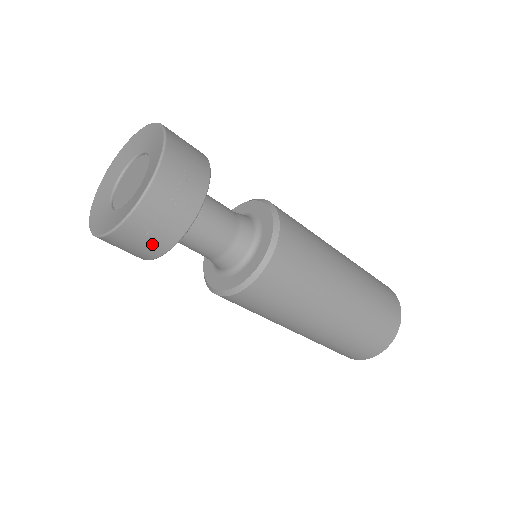
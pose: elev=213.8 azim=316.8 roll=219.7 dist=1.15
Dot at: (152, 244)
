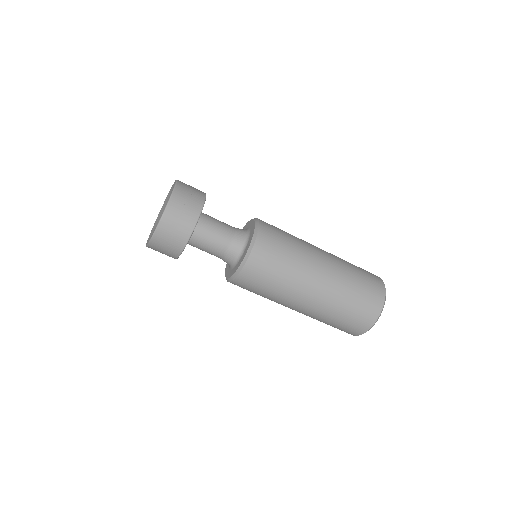
Dot at: (180, 233)
